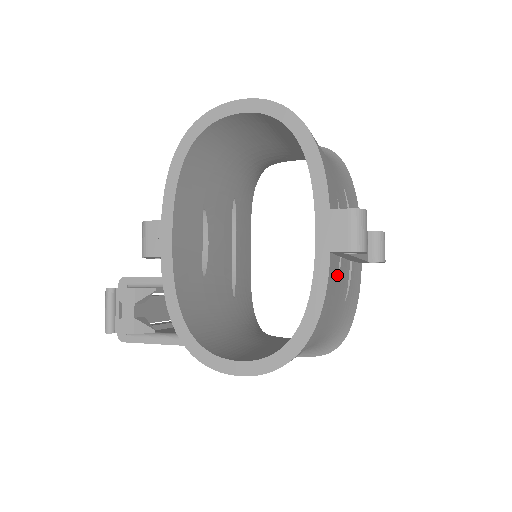
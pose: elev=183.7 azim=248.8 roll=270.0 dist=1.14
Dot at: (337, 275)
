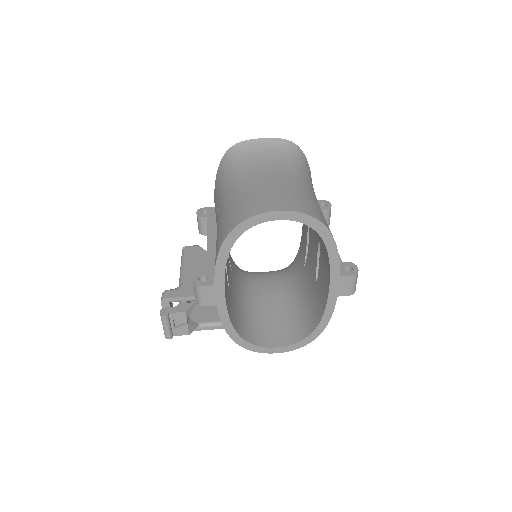
Dot at: occluded
